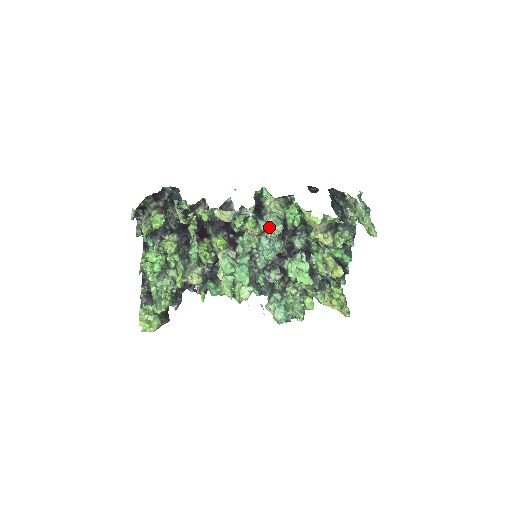
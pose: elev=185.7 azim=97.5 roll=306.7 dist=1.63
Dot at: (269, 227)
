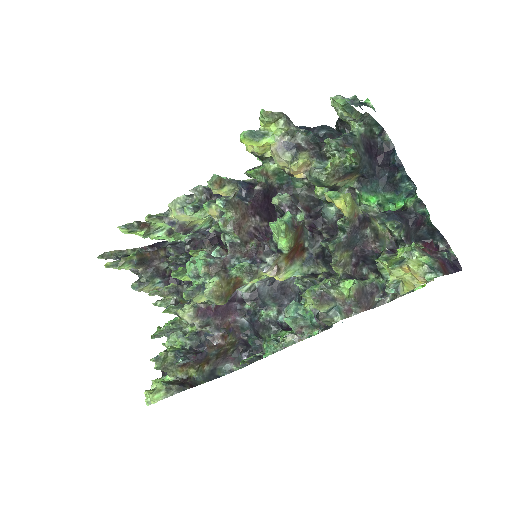
Dot at: (212, 190)
